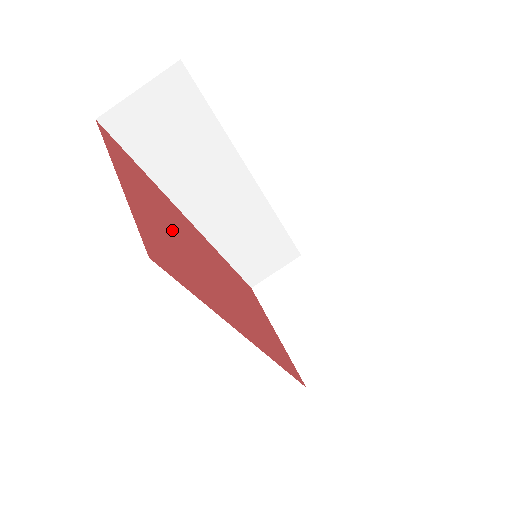
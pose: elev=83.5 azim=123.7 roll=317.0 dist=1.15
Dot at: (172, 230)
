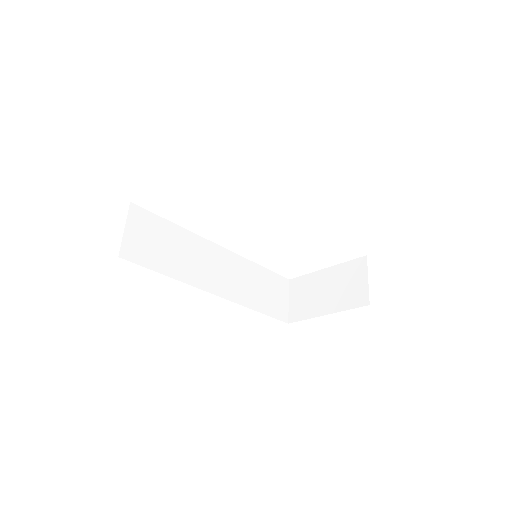
Dot at: occluded
